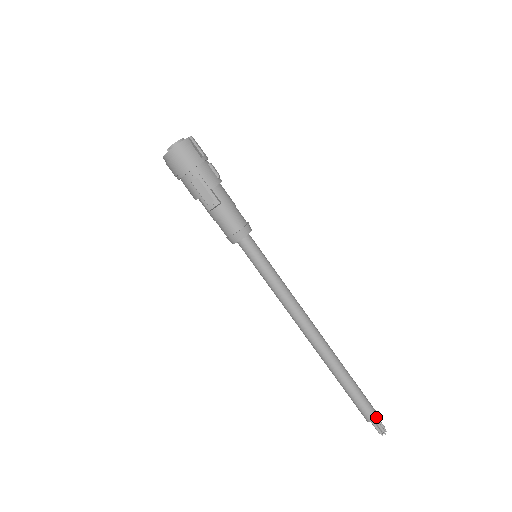
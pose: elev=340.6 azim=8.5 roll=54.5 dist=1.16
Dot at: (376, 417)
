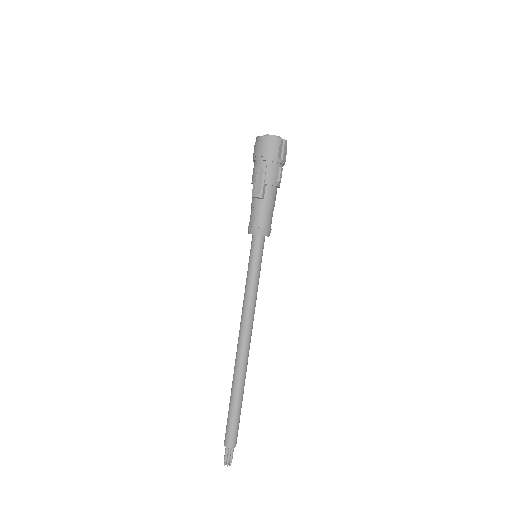
Dot at: (232, 446)
